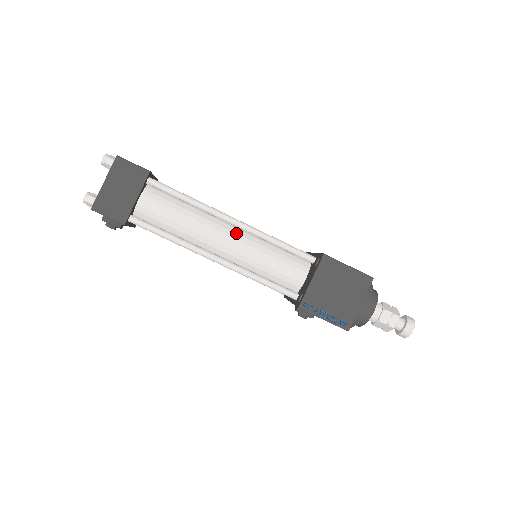
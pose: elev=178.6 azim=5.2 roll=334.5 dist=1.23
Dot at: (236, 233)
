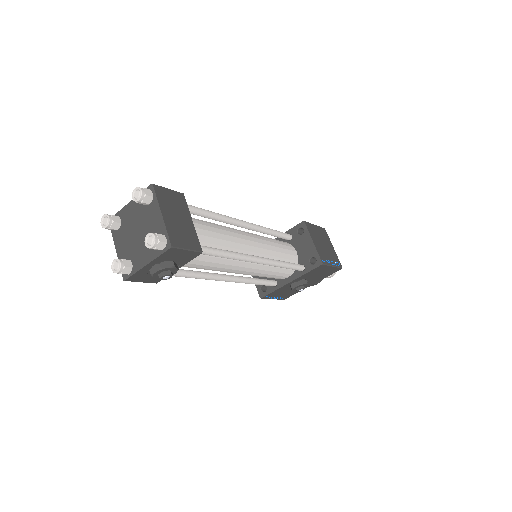
Dot at: (250, 234)
